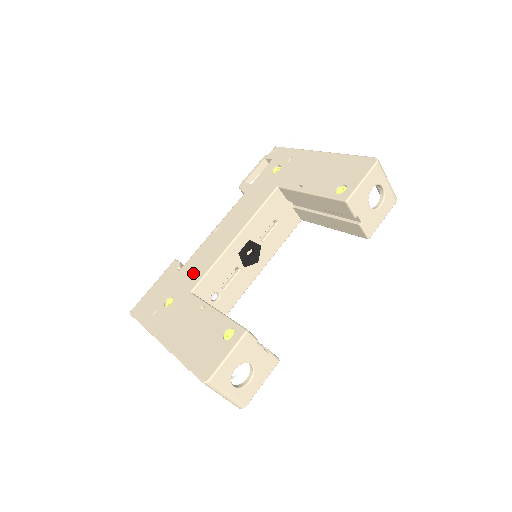
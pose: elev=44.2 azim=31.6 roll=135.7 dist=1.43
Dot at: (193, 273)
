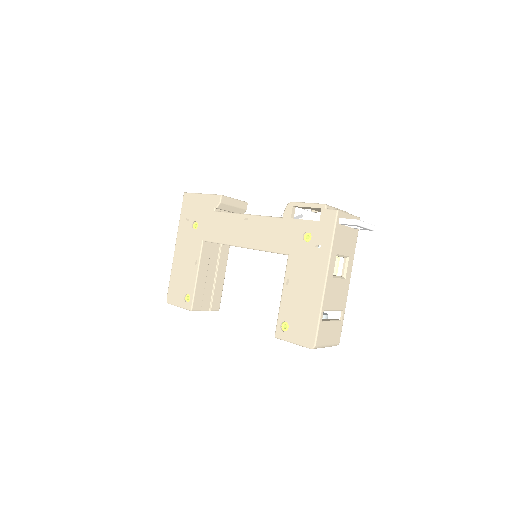
Dot at: (213, 229)
